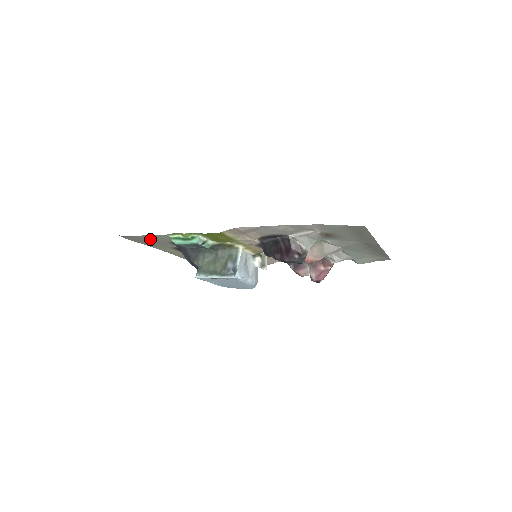
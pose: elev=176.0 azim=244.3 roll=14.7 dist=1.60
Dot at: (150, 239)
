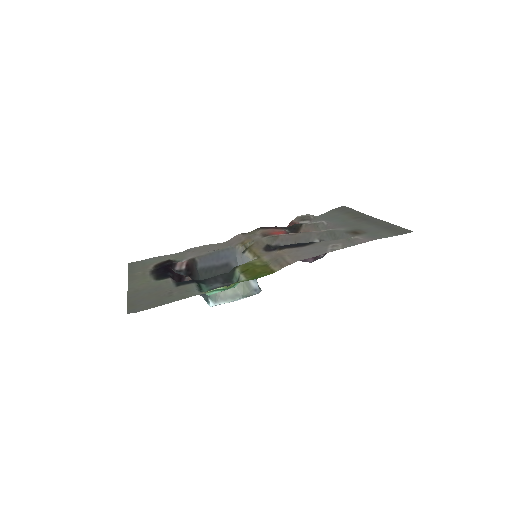
Dot at: (162, 297)
